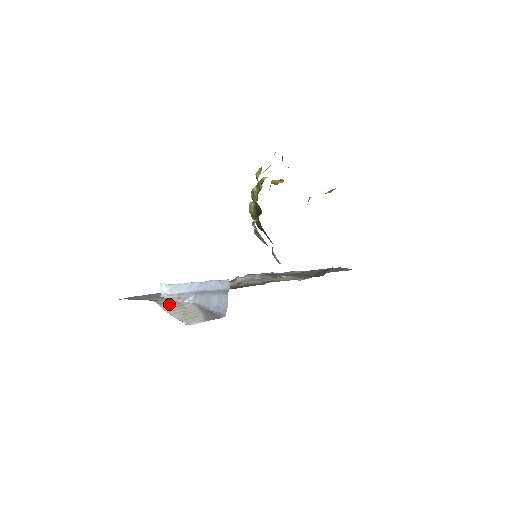
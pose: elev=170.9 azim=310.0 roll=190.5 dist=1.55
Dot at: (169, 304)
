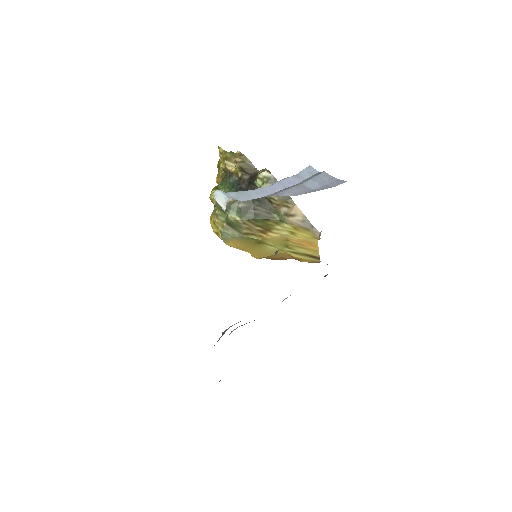
Dot at: occluded
